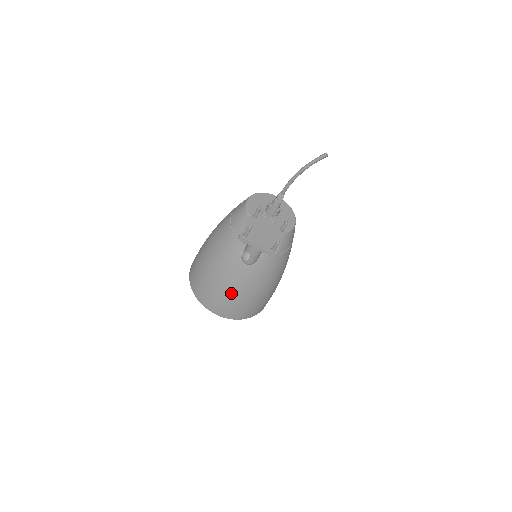
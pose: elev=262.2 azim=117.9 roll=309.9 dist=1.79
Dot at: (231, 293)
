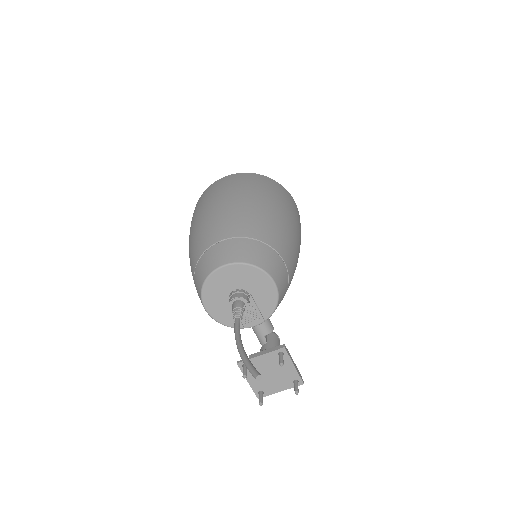
Dot at: occluded
